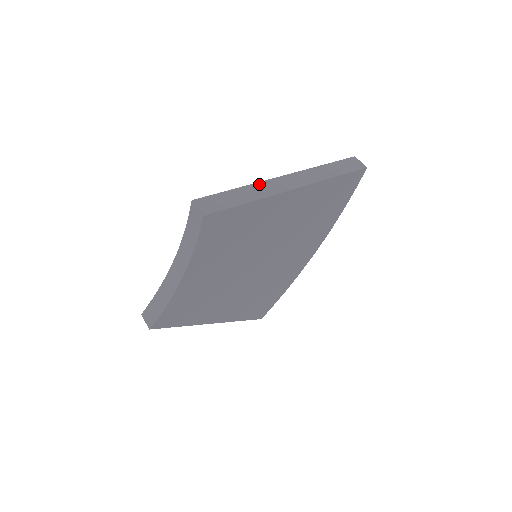
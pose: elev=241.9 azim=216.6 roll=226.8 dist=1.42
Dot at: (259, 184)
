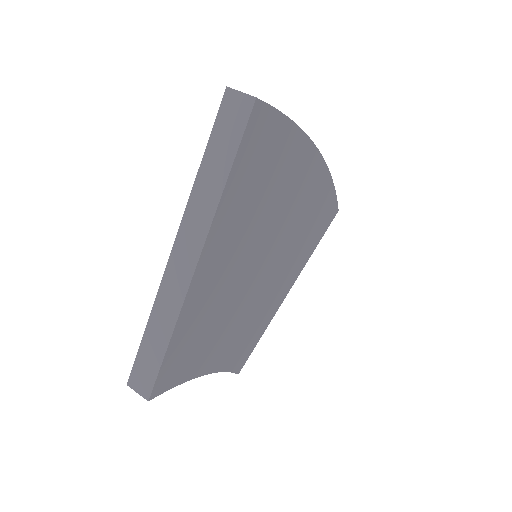
Dot at: (159, 297)
